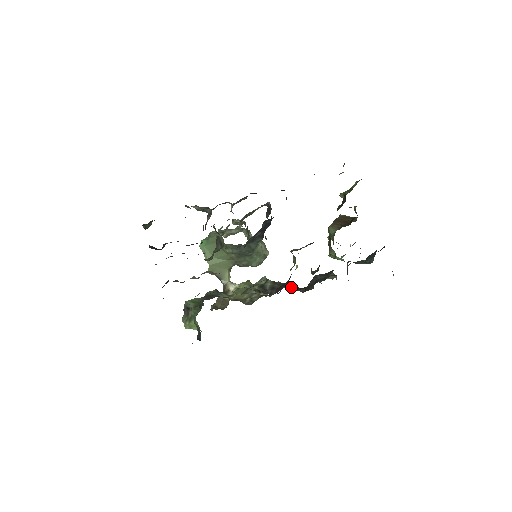
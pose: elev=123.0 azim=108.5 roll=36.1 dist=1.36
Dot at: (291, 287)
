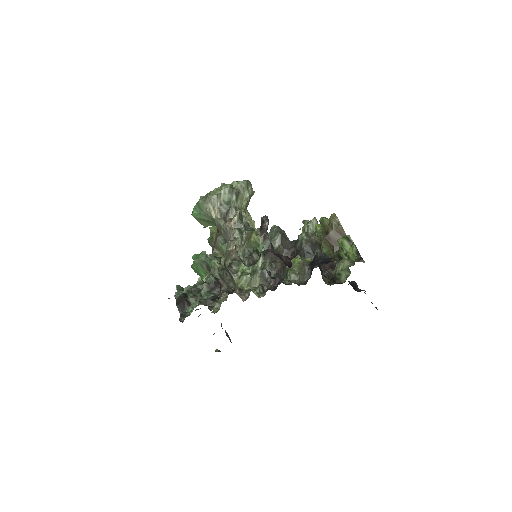
Dot at: (281, 250)
